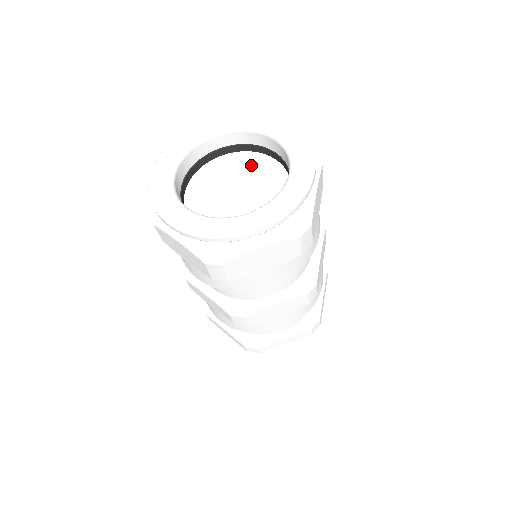
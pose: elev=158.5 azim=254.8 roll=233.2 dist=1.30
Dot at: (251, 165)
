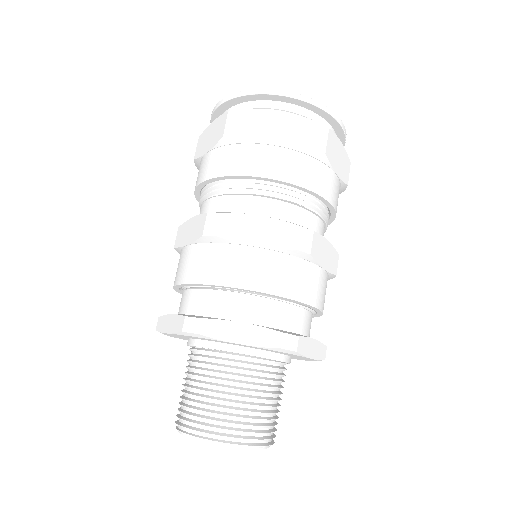
Dot at: occluded
